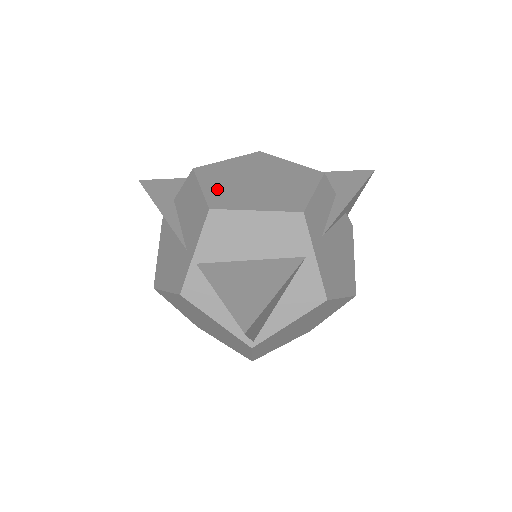
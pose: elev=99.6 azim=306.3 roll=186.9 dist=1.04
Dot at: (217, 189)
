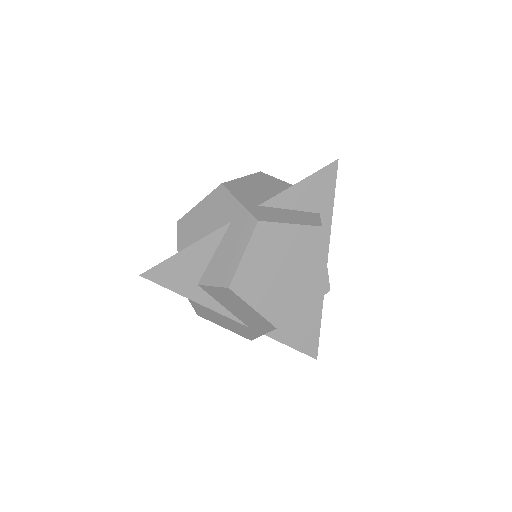
Dot at: (266, 304)
